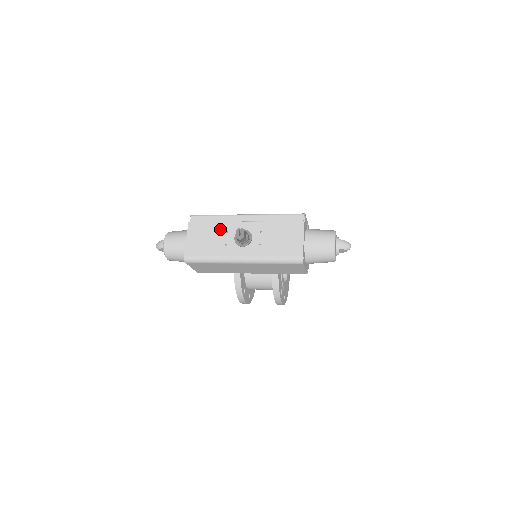
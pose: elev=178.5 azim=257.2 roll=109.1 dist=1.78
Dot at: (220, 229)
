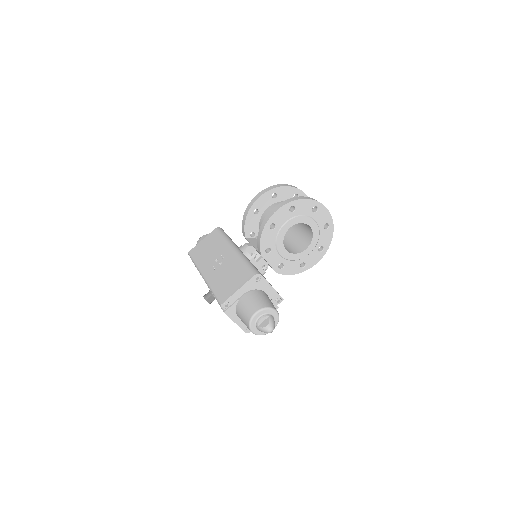
Dot at: occluded
